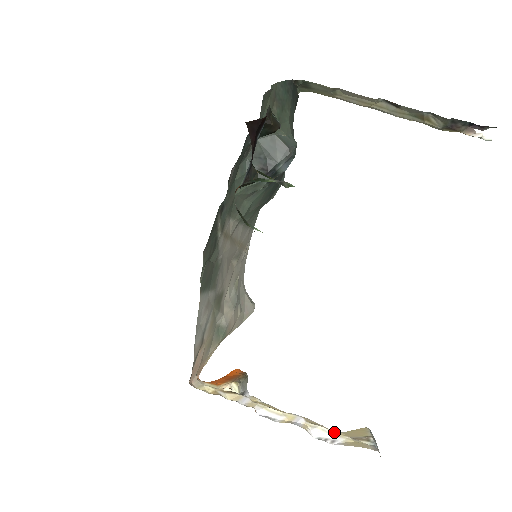
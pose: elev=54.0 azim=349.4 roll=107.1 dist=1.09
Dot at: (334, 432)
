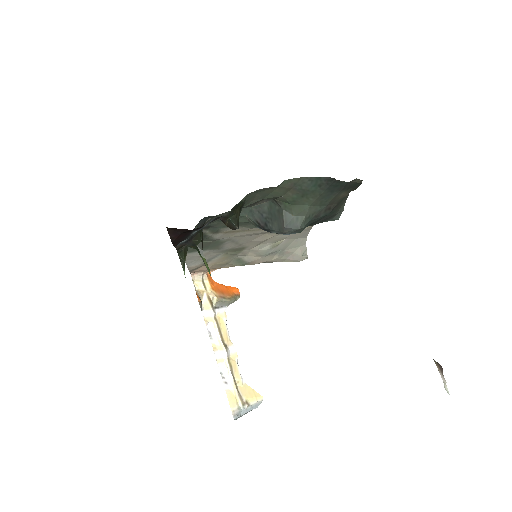
Dot at: (233, 380)
